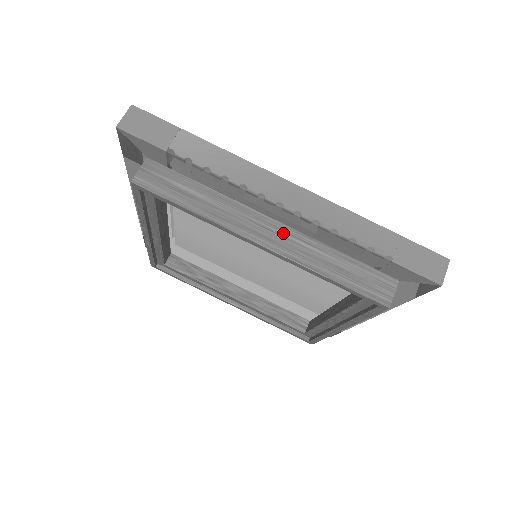
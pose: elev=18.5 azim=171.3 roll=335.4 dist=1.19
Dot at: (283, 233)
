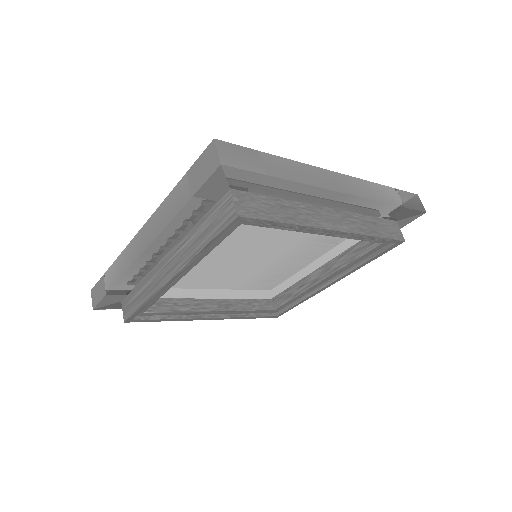
Dot at: (173, 256)
